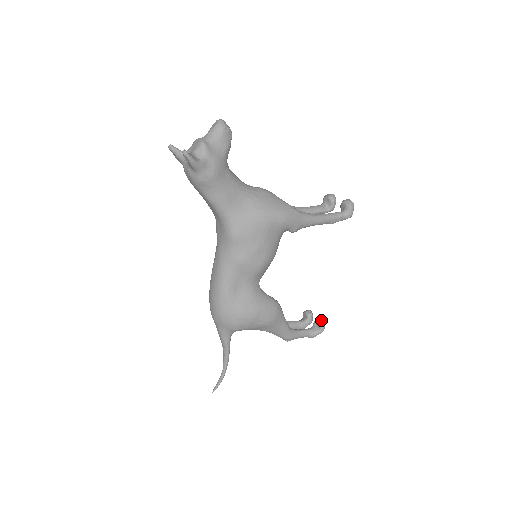
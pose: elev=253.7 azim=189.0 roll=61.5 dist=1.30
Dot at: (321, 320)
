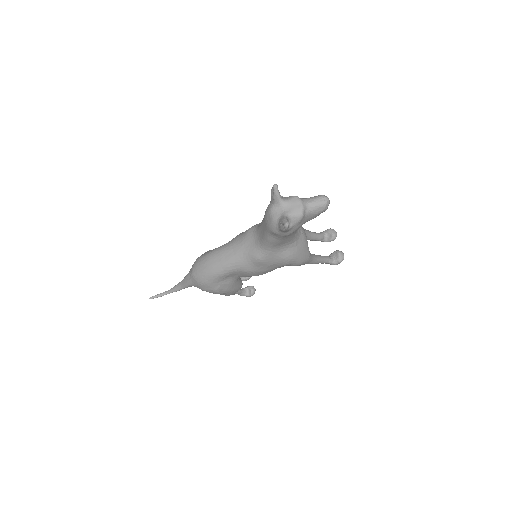
Dot at: (254, 290)
